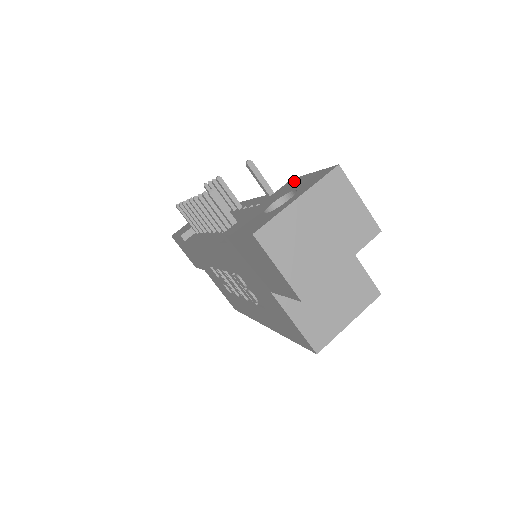
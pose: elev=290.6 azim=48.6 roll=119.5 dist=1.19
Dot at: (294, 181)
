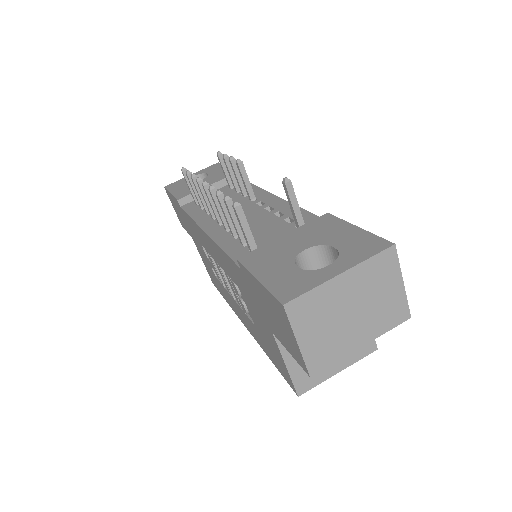
Dot at: (332, 223)
